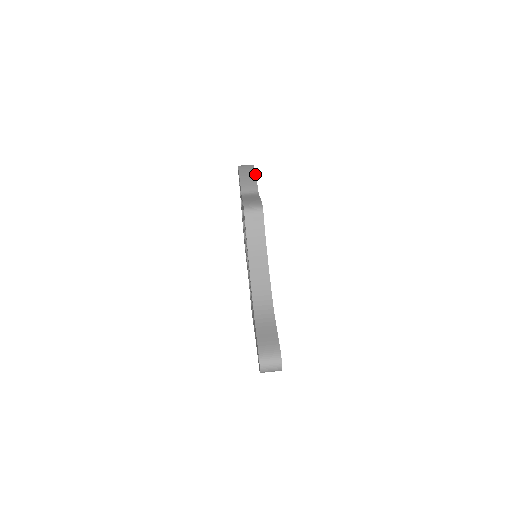
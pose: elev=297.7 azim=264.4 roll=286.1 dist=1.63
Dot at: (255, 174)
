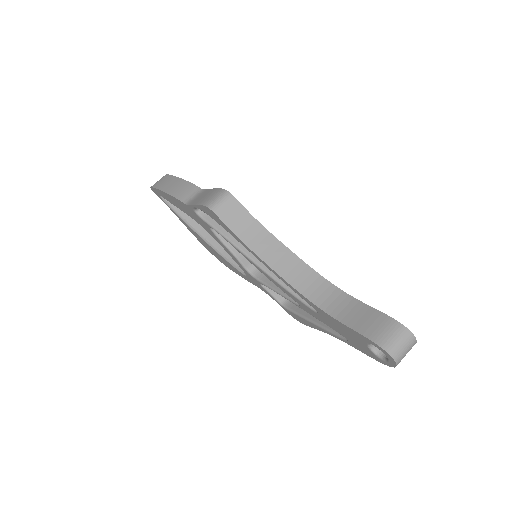
Dot at: (179, 178)
